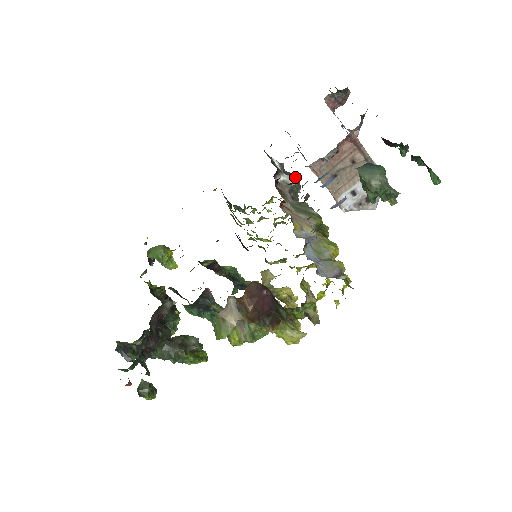
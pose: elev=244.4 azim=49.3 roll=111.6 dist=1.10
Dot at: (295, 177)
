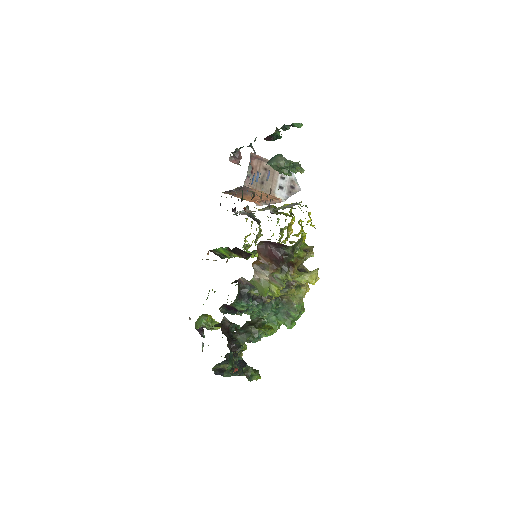
Dot at: occluded
